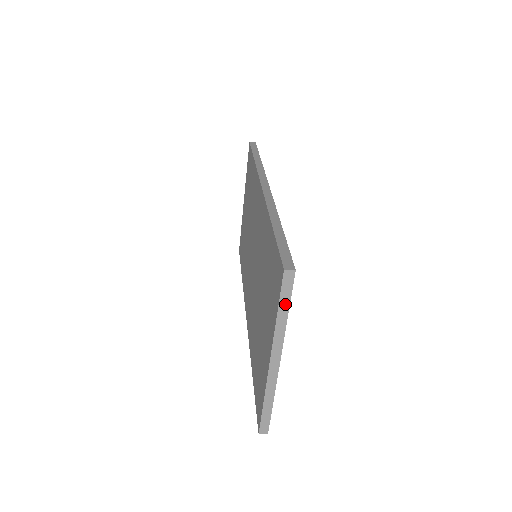
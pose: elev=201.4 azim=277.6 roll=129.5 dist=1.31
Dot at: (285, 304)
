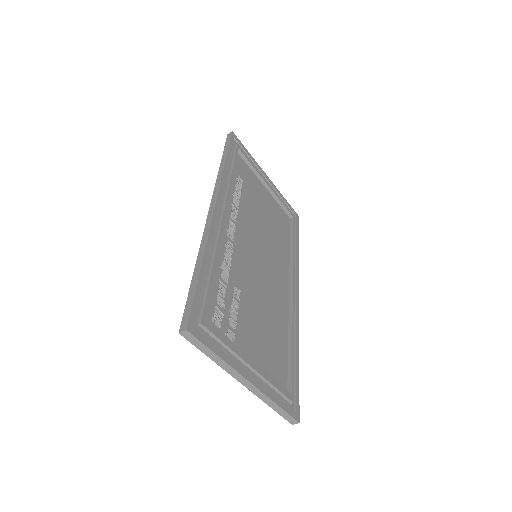
Dot at: (206, 350)
